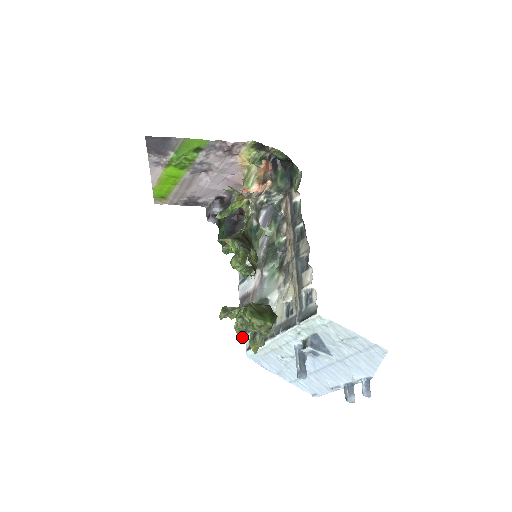
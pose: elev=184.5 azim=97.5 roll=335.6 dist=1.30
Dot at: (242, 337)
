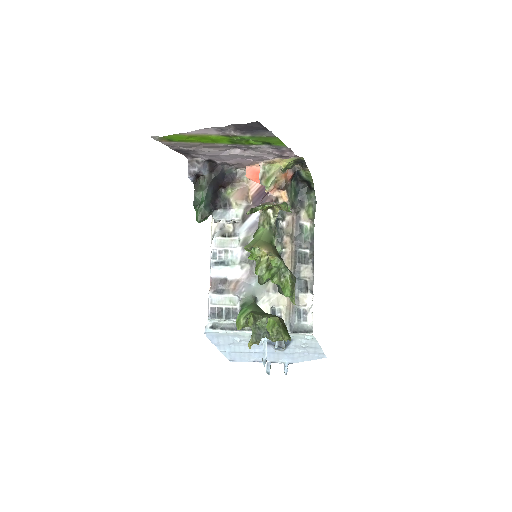
Dot at: (215, 319)
